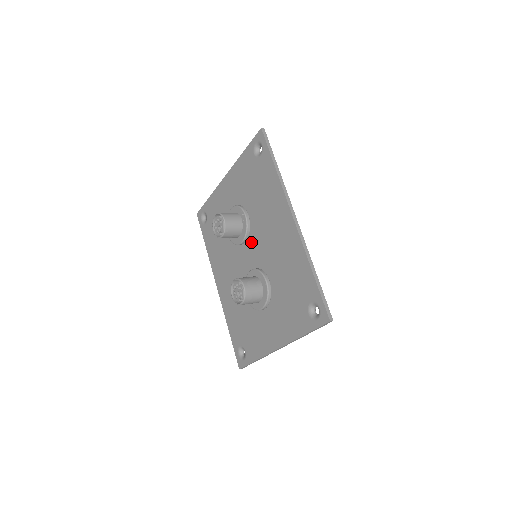
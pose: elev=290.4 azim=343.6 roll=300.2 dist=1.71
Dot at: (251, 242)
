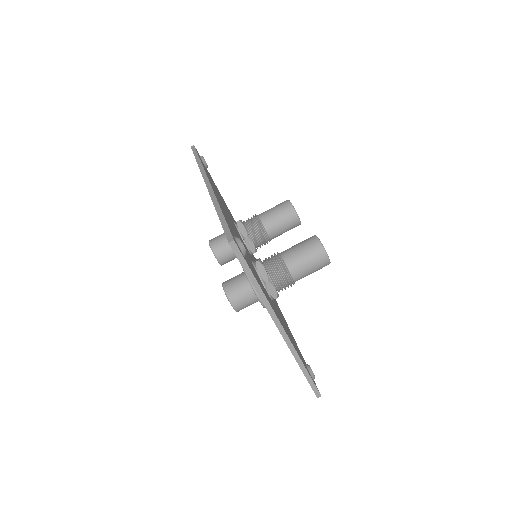
Dot at: occluded
